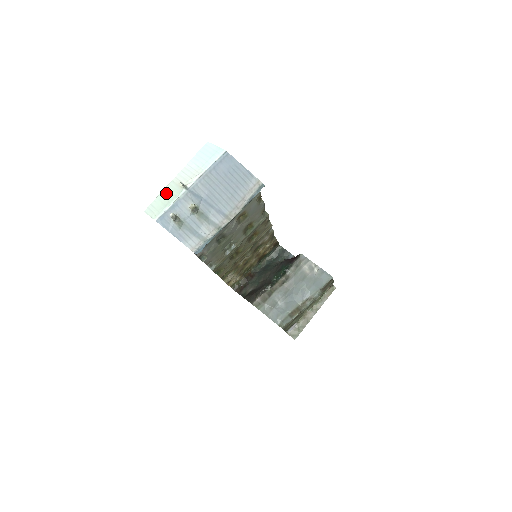
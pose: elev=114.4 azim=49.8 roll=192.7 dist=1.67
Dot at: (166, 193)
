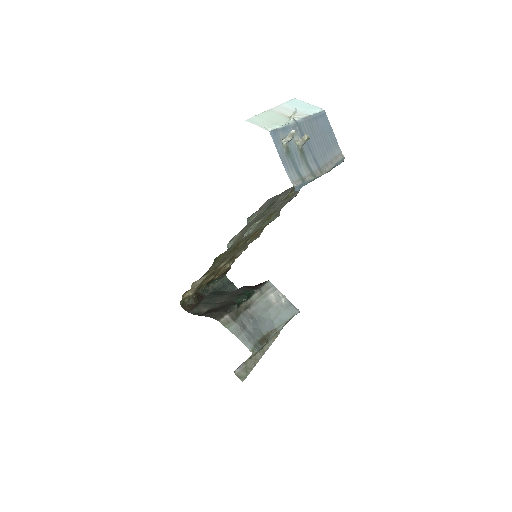
Dot at: (269, 115)
